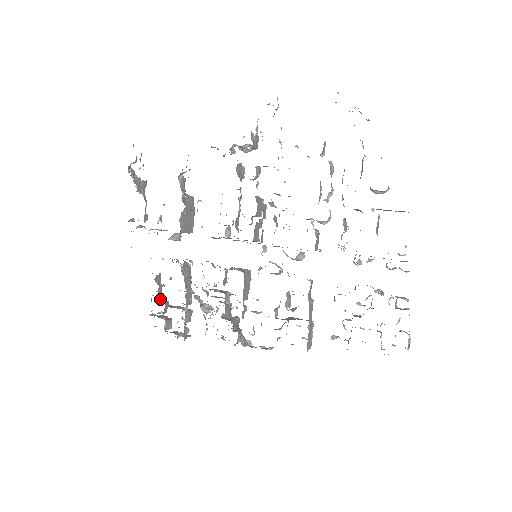
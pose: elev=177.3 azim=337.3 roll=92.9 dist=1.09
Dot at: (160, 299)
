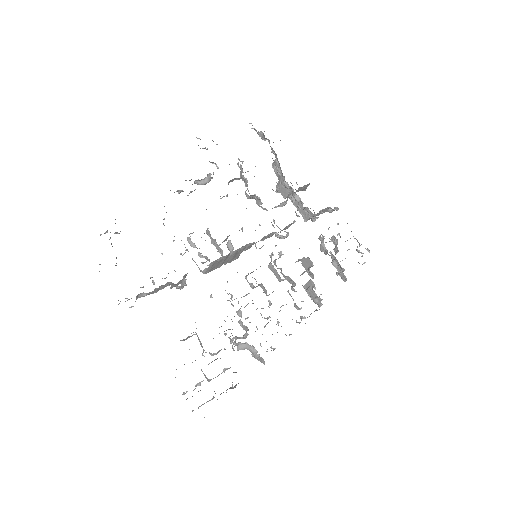
Dot at: occluded
